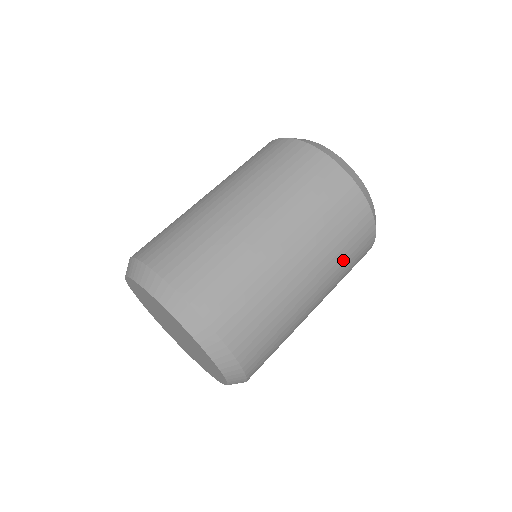
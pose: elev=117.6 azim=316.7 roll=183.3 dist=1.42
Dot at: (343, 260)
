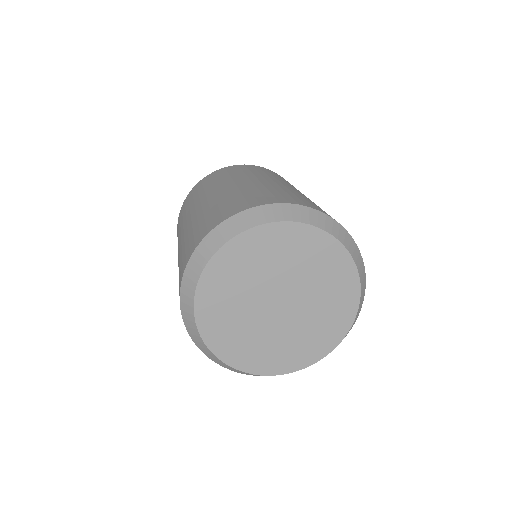
Dot at: occluded
